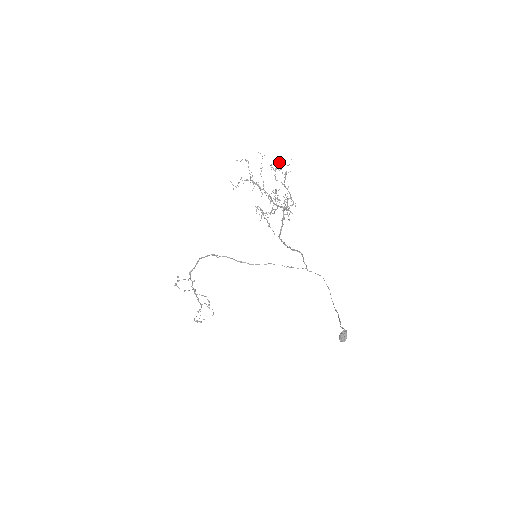
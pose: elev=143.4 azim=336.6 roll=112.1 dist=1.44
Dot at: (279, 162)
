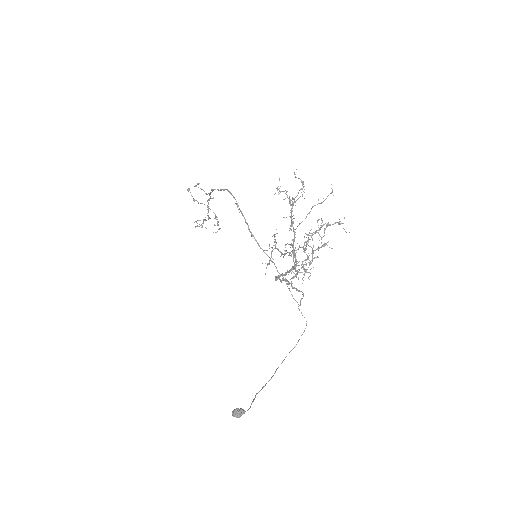
Dot at: (335, 222)
